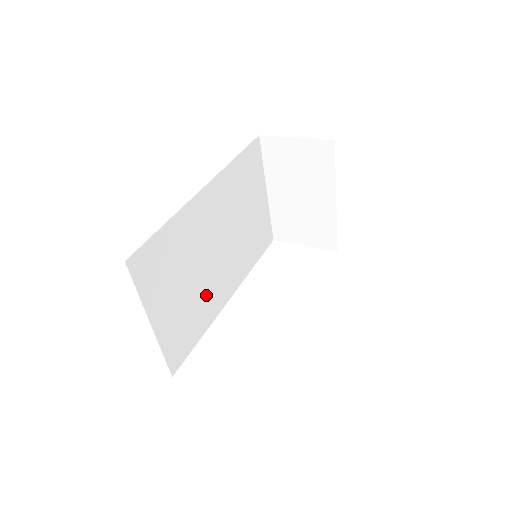
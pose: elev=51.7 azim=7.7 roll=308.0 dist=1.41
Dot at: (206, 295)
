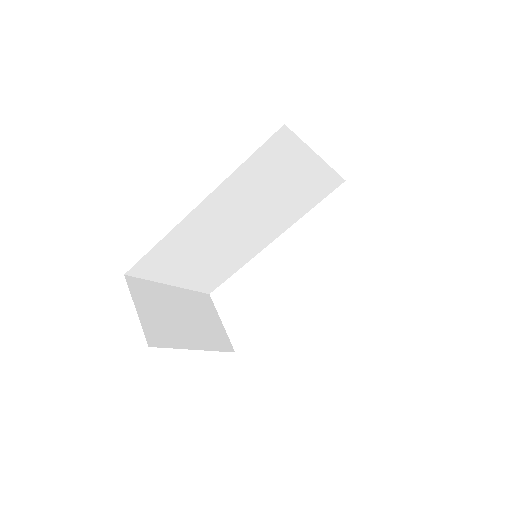
Dot at: (234, 252)
